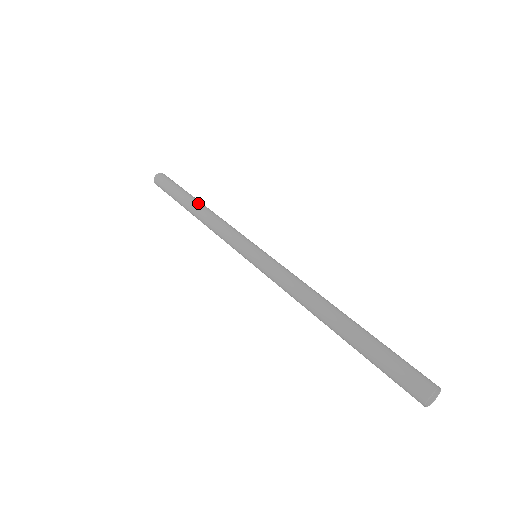
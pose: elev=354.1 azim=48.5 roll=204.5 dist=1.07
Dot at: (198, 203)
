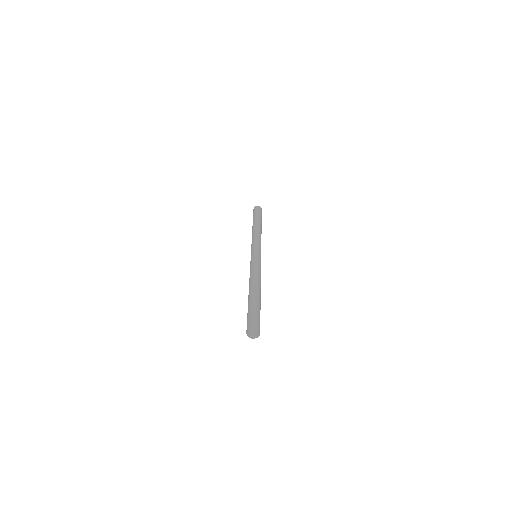
Dot at: (255, 224)
